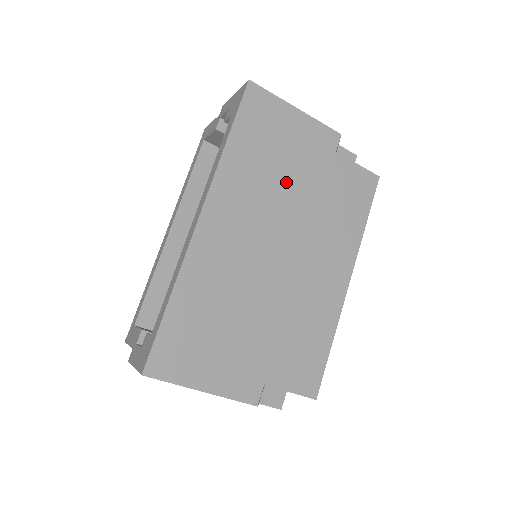
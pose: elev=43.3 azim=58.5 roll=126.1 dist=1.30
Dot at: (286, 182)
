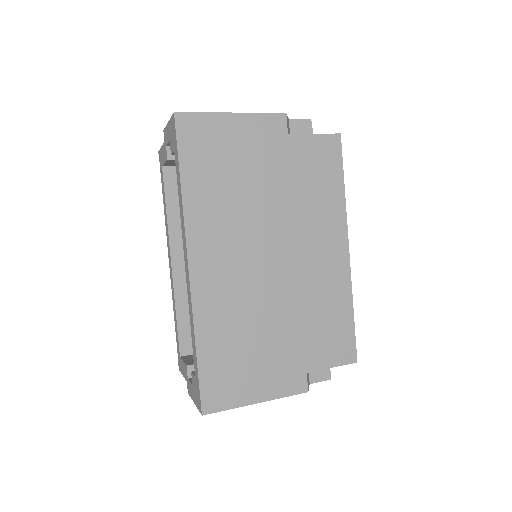
Dot at: (252, 191)
